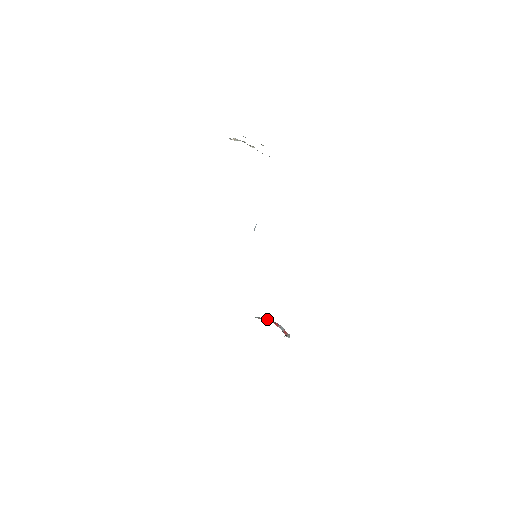
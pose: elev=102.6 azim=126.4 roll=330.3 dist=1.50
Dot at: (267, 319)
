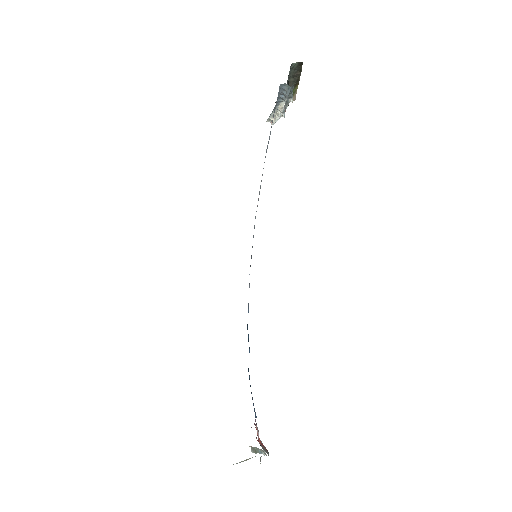
Dot at: occluded
